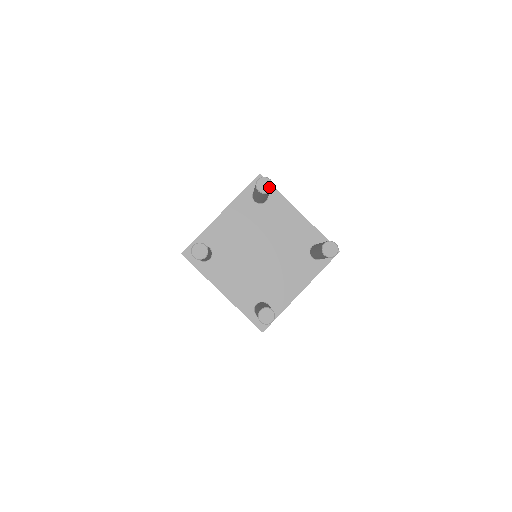
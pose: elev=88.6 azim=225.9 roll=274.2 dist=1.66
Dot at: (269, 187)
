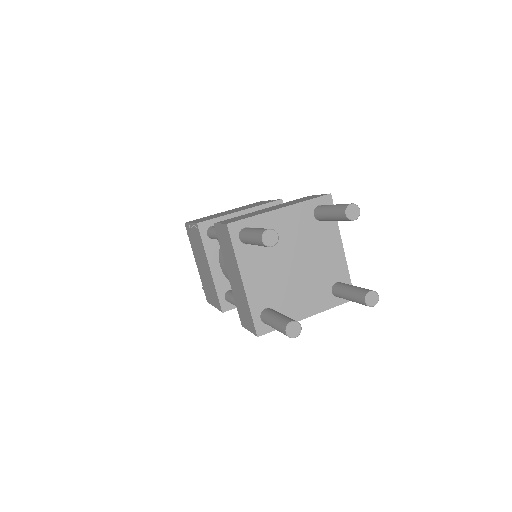
Dot at: (356, 216)
